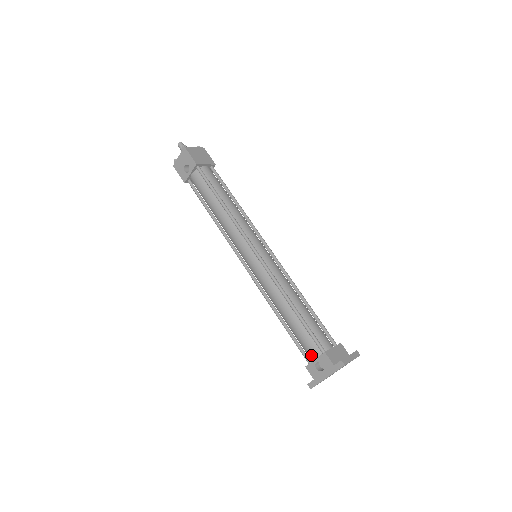
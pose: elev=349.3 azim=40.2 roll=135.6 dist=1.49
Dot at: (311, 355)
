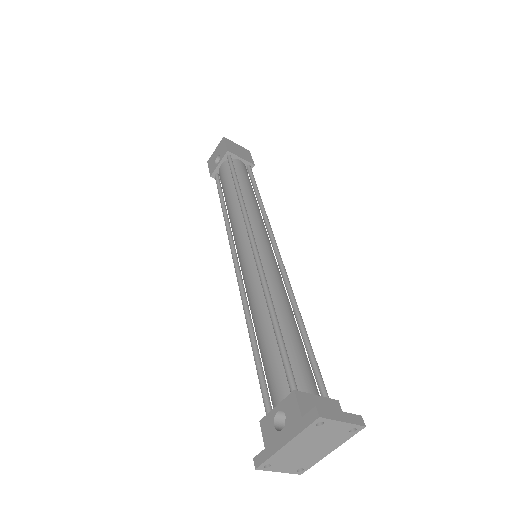
Dot at: (274, 400)
